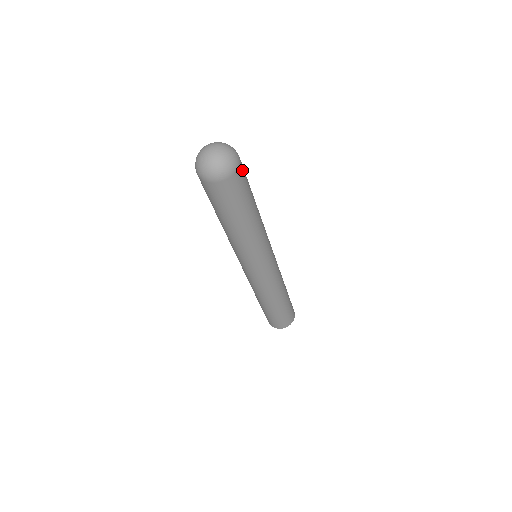
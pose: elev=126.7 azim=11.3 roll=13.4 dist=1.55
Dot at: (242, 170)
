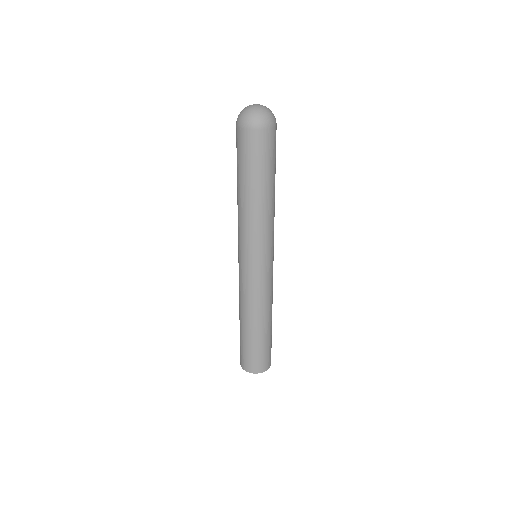
Dot at: (265, 137)
